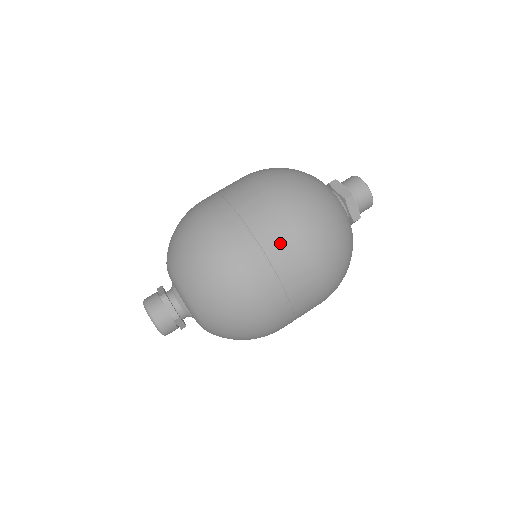
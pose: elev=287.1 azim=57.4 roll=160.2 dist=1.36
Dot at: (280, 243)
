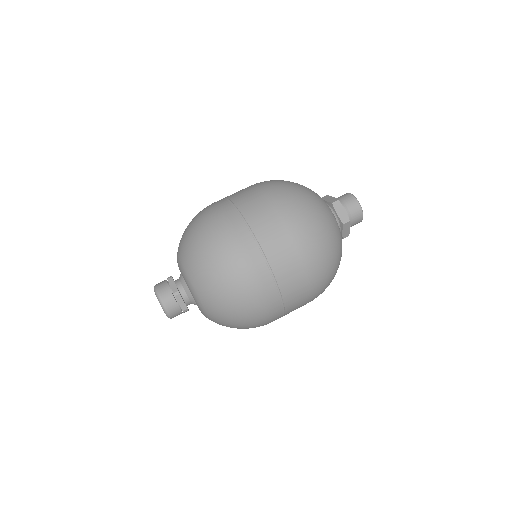
Dot at: (259, 214)
